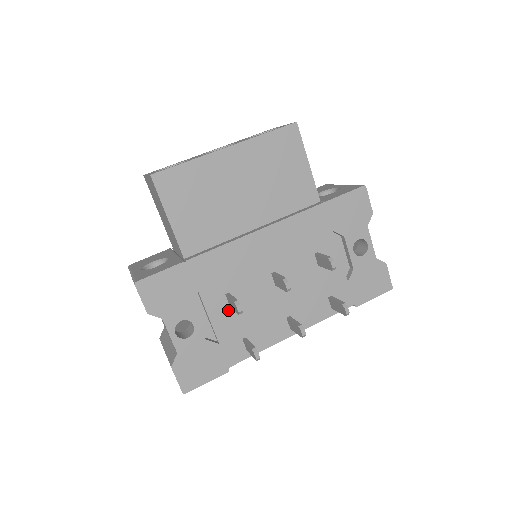
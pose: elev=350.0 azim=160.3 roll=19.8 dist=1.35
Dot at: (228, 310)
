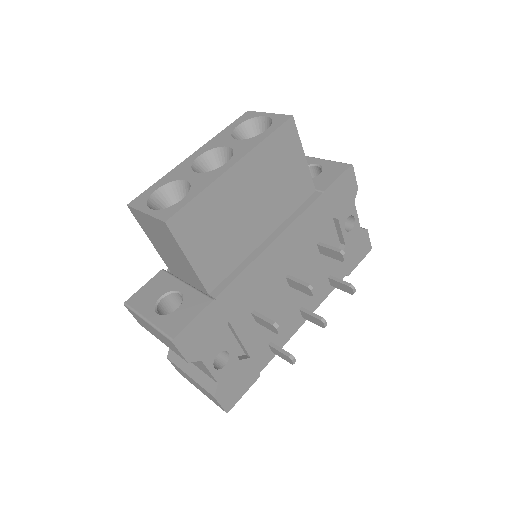
Dot at: (255, 326)
